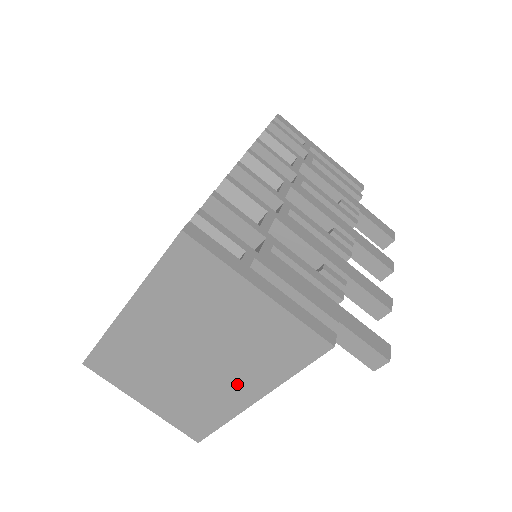
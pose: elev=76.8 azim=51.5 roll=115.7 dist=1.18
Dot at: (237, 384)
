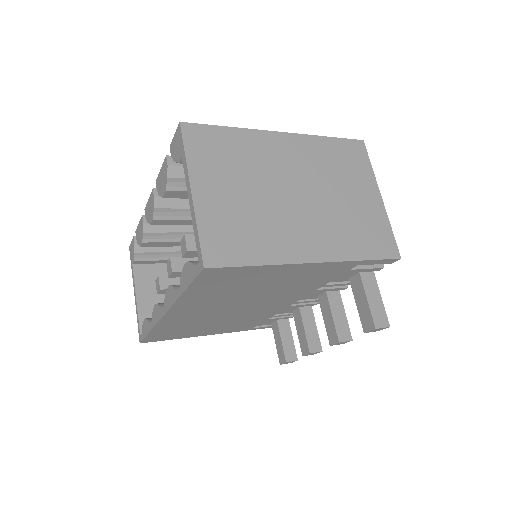
Dot at: (313, 238)
